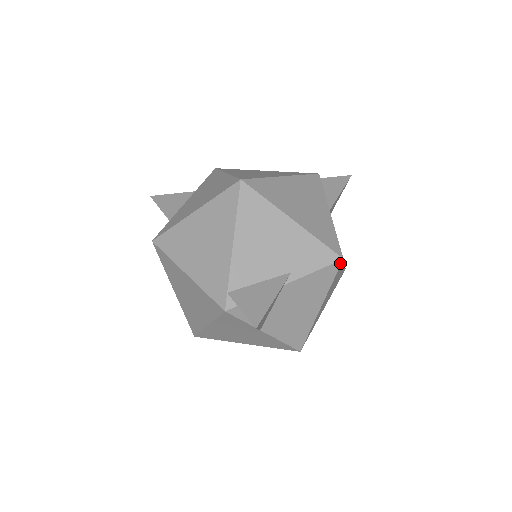
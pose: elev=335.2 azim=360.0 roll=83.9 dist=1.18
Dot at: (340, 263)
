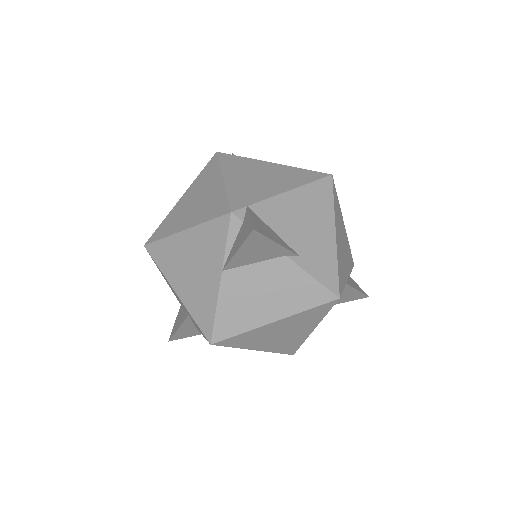
Dot at: (334, 299)
